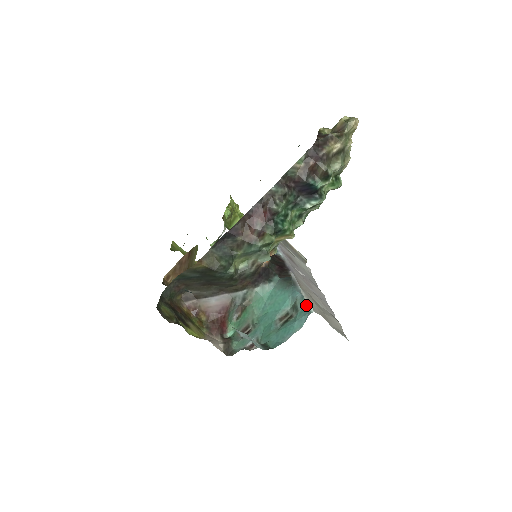
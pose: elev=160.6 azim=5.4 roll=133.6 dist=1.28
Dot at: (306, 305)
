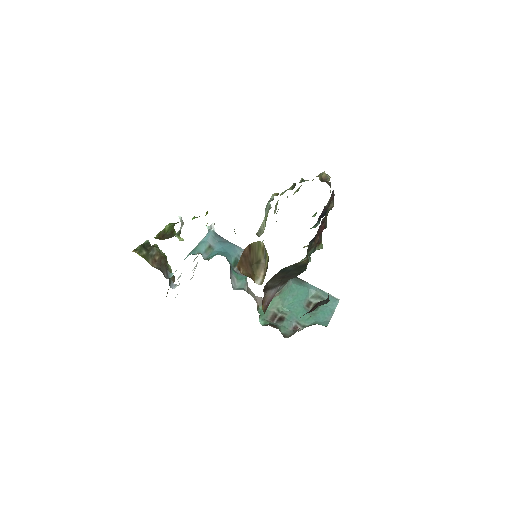
Dot at: (330, 295)
